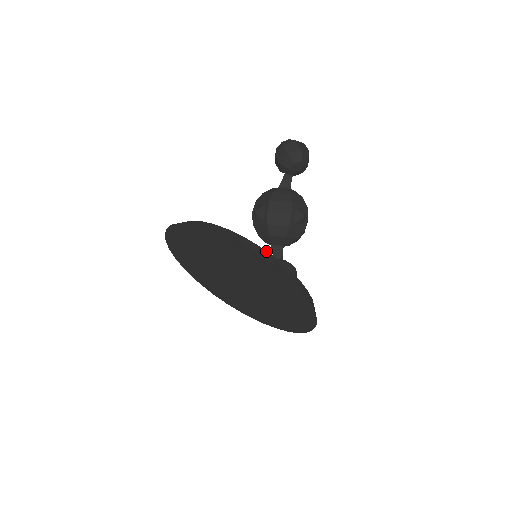
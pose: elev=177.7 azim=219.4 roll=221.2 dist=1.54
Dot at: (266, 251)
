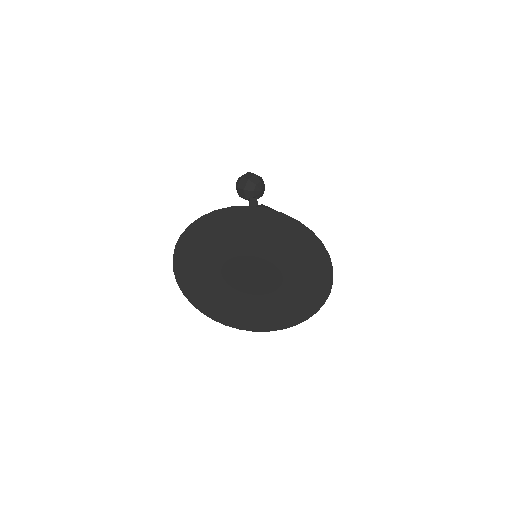
Dot at: occluded
